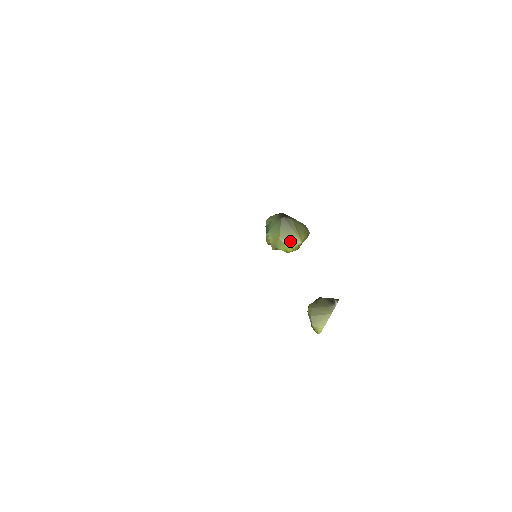
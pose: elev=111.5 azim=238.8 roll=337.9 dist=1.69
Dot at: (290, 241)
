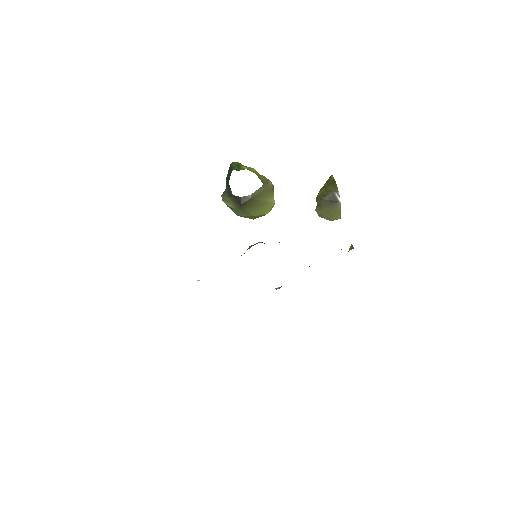
Dot at: (265, 210)
